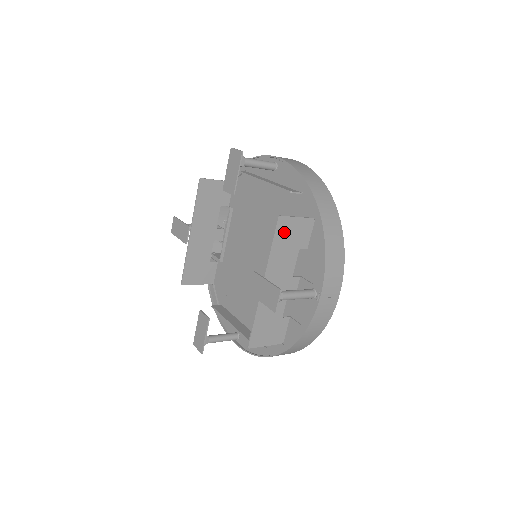
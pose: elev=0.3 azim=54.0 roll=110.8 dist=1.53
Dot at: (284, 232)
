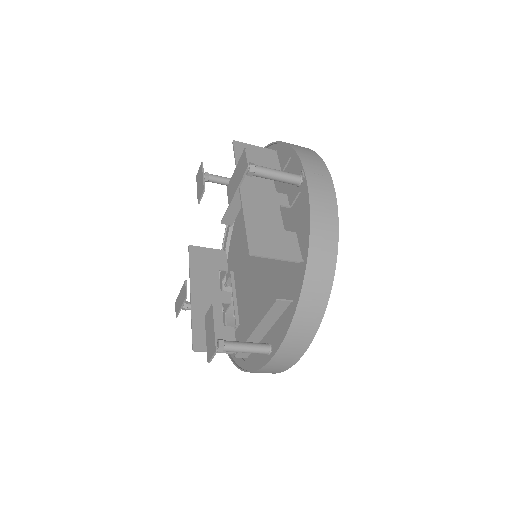
Dot at: occluded
